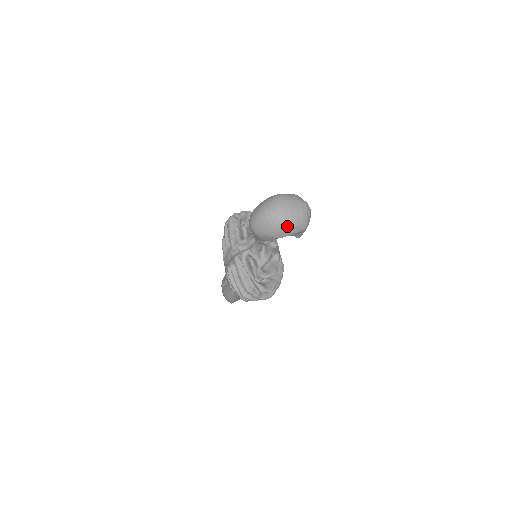
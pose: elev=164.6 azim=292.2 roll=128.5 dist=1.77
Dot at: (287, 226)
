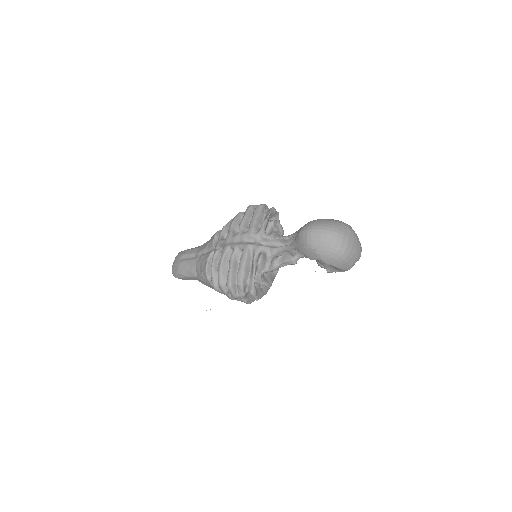
Dot at: (341, 257)
